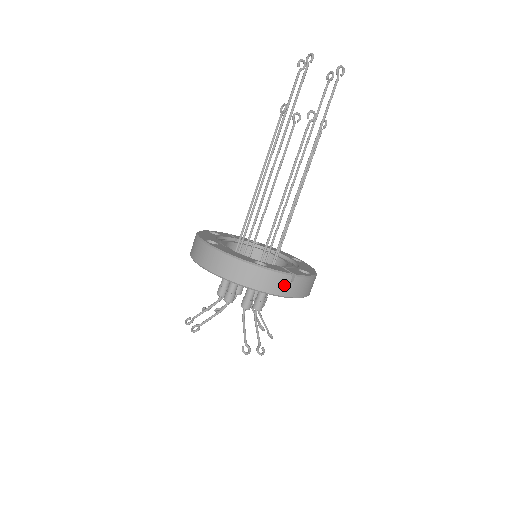
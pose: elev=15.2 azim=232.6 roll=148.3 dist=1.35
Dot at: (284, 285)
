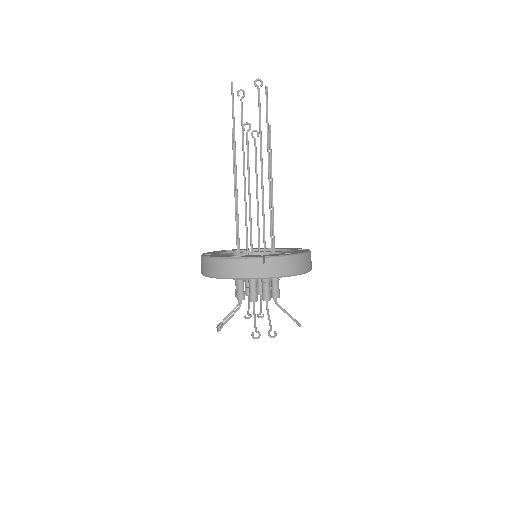
Dot at: (258, 268)
